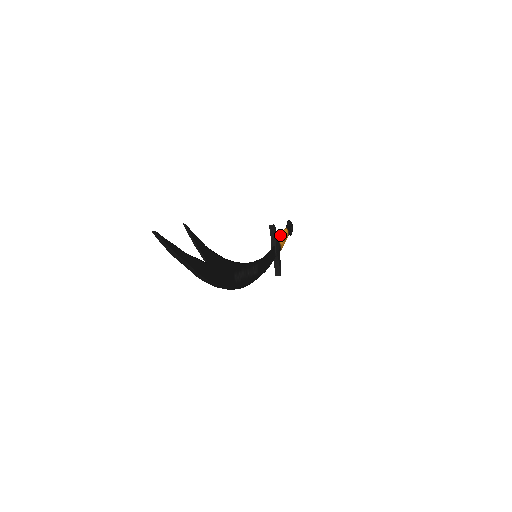
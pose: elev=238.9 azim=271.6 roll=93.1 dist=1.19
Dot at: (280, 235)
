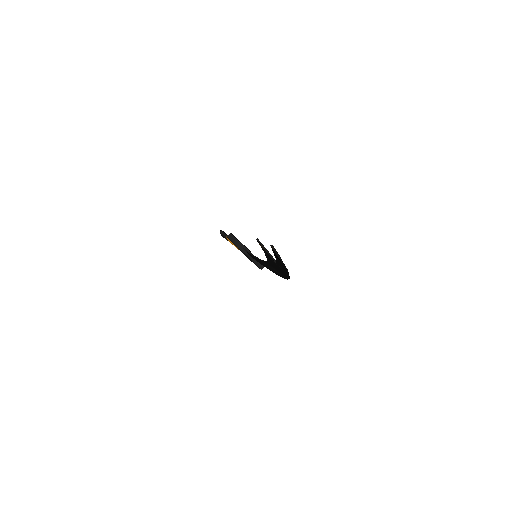
Dot at: occluded
